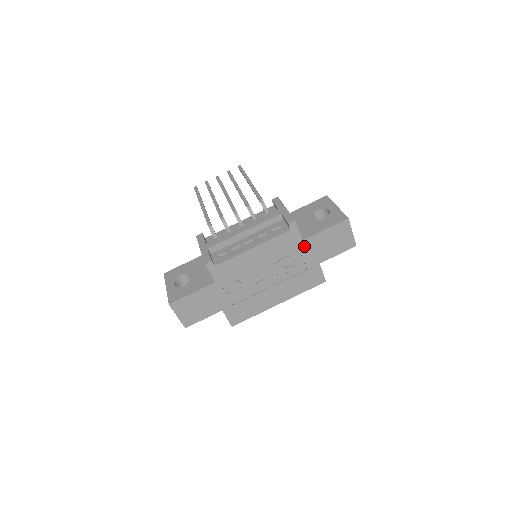
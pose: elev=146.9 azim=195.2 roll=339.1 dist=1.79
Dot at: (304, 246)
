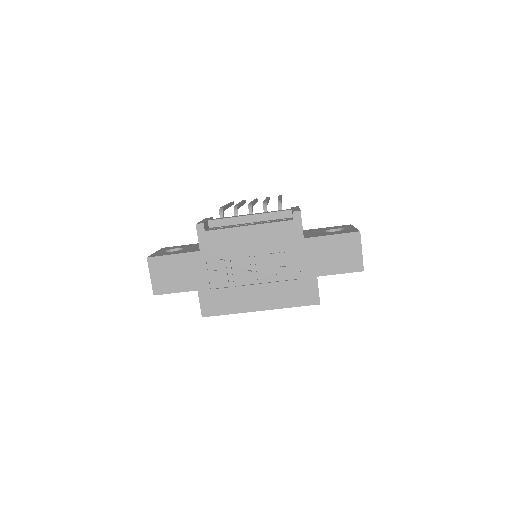
Dot at: (304, 246)
